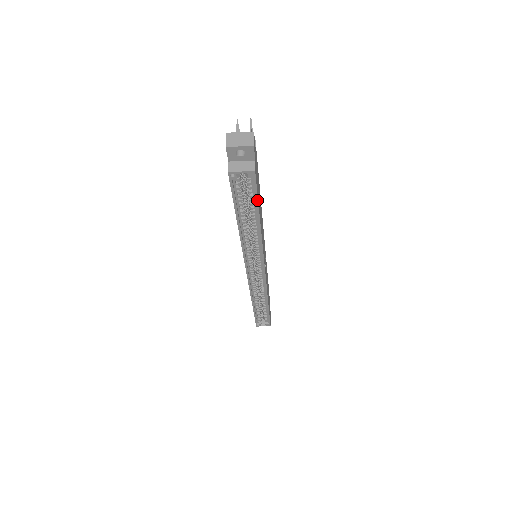
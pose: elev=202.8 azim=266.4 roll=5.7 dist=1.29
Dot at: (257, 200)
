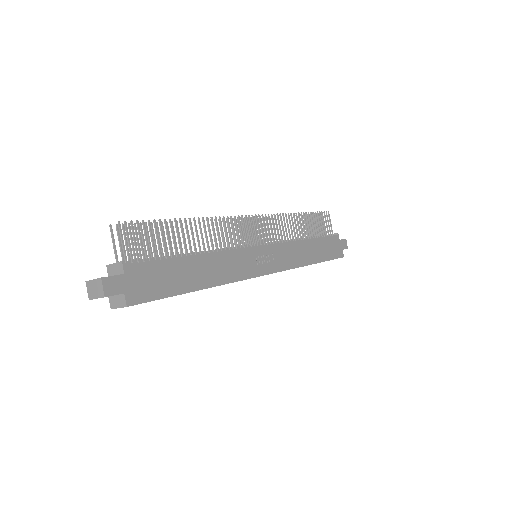
Dot at: occluded
